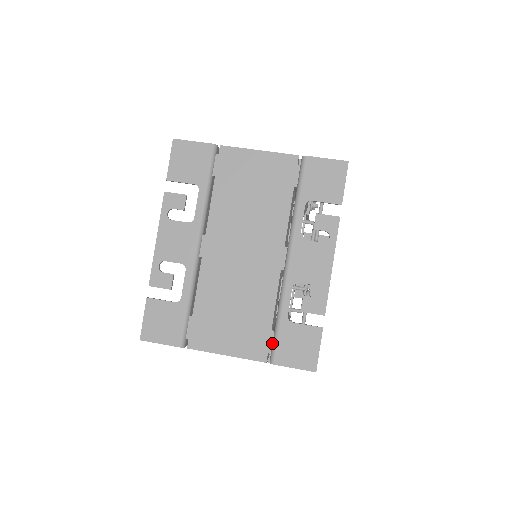
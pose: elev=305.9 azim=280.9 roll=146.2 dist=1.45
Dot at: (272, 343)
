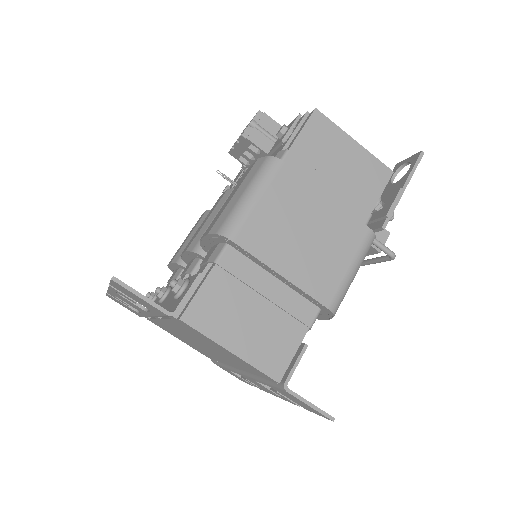
Dot at: occluded
